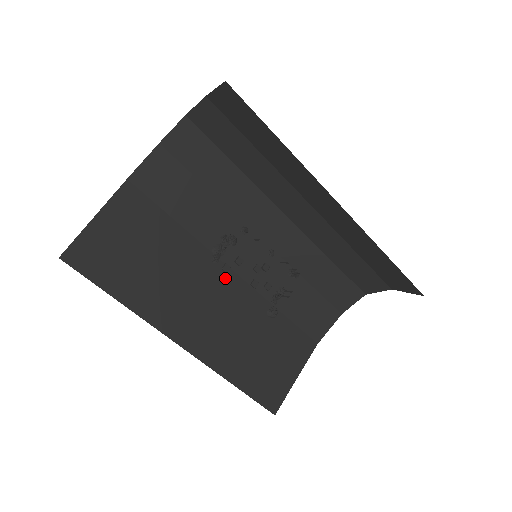
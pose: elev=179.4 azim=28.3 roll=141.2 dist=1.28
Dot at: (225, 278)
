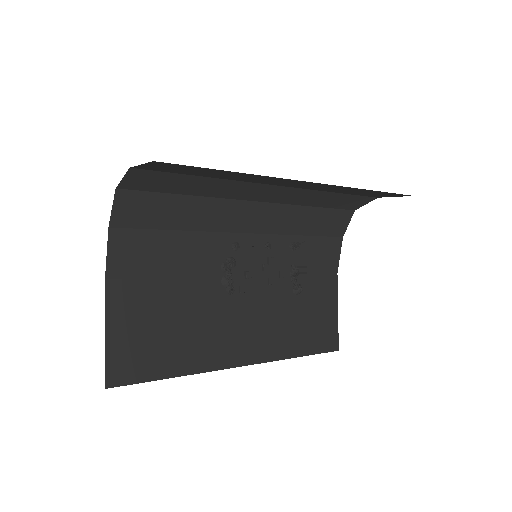
Dot at: occluded
